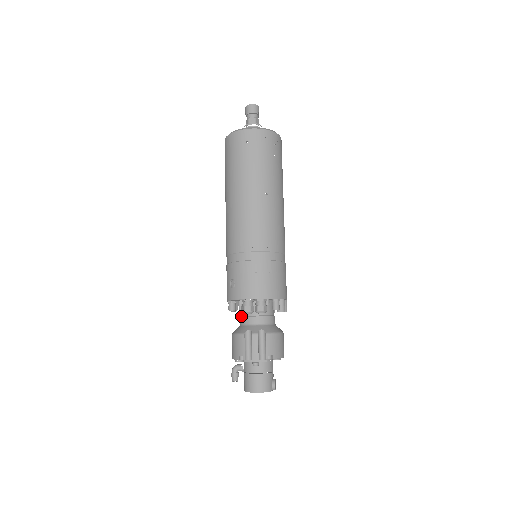
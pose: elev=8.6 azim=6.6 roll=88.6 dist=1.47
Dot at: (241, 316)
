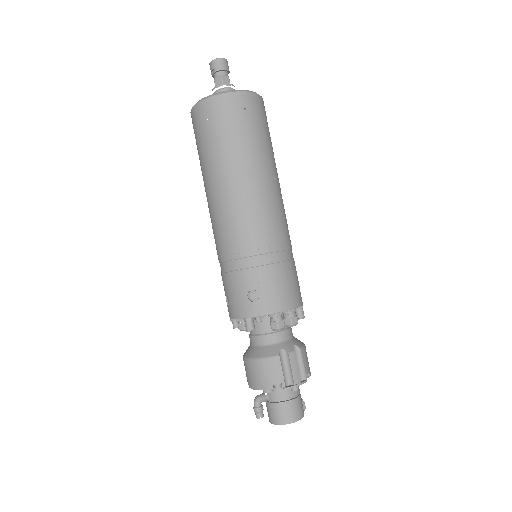
Dot at: (259, 334)
